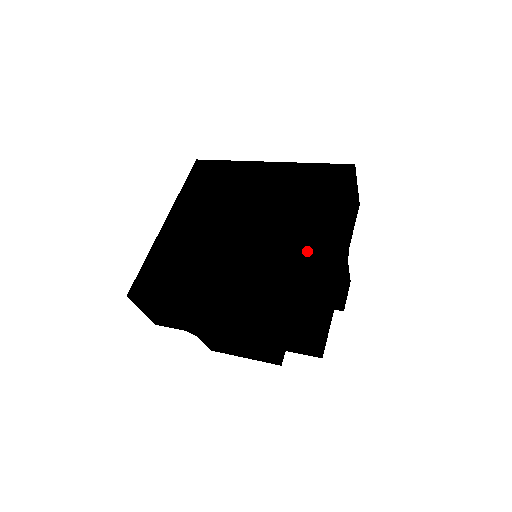
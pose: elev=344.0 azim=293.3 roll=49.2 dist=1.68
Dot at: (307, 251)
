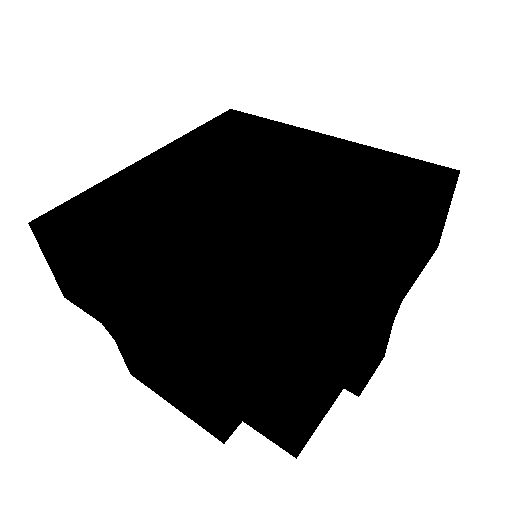
Dot at: (341, 255)
